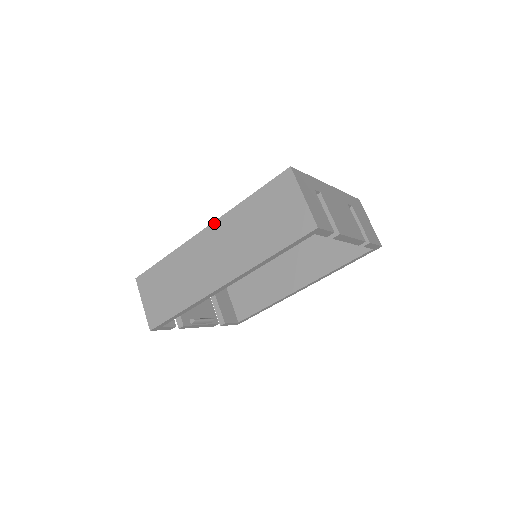
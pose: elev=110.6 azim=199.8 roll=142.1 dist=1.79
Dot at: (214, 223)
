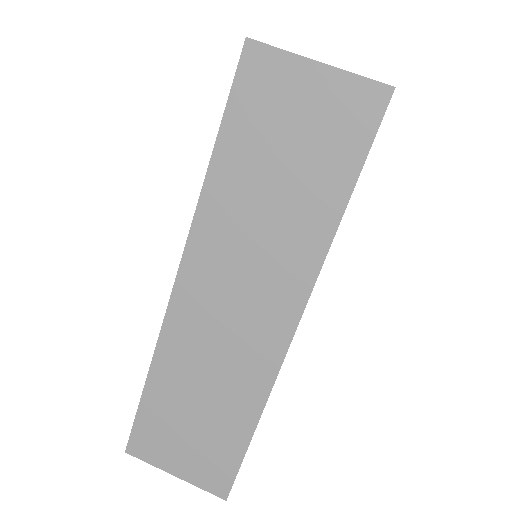
Dot at: (186, 254)
